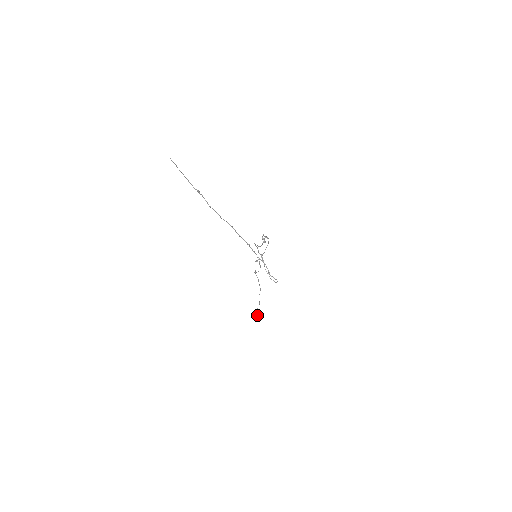
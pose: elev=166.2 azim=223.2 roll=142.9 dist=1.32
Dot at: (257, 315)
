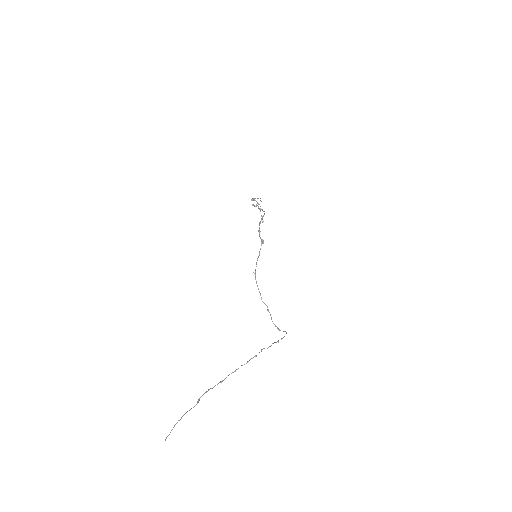
Dot at: (262, 219)
